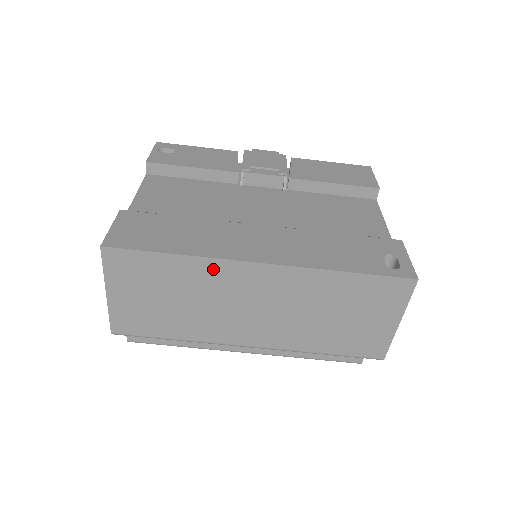
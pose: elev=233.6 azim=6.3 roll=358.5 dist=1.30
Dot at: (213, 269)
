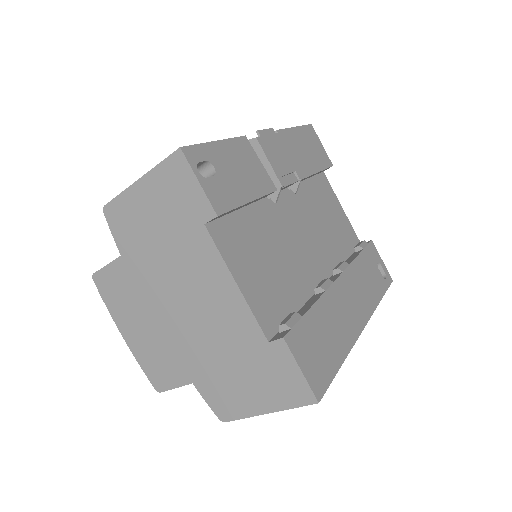
Dot at: occluded
